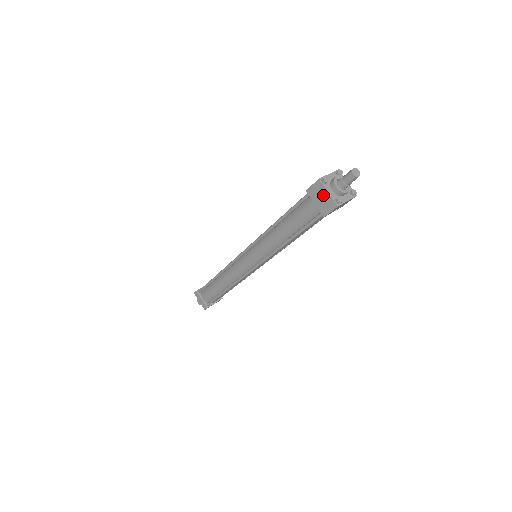
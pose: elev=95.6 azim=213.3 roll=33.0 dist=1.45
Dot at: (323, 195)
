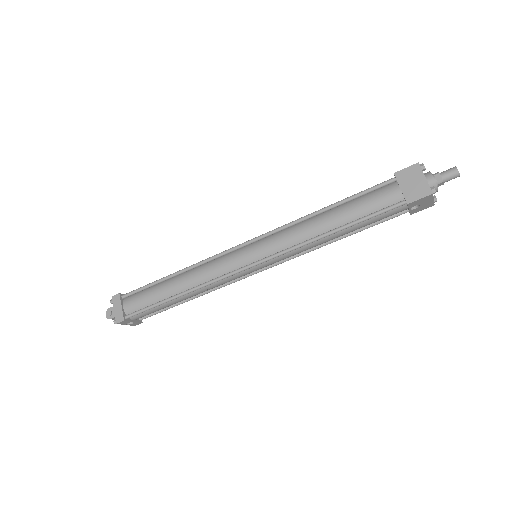
Dot at: (417, 180)
